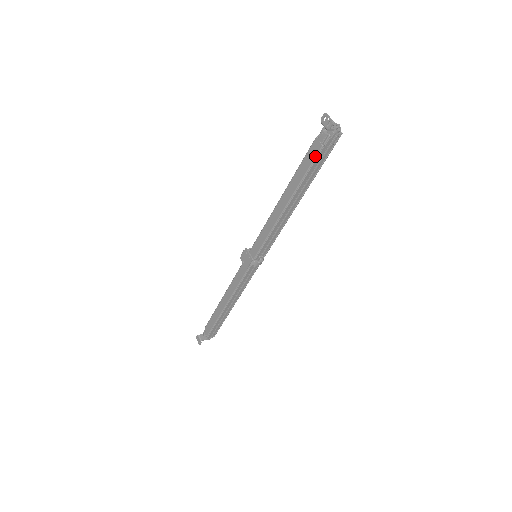
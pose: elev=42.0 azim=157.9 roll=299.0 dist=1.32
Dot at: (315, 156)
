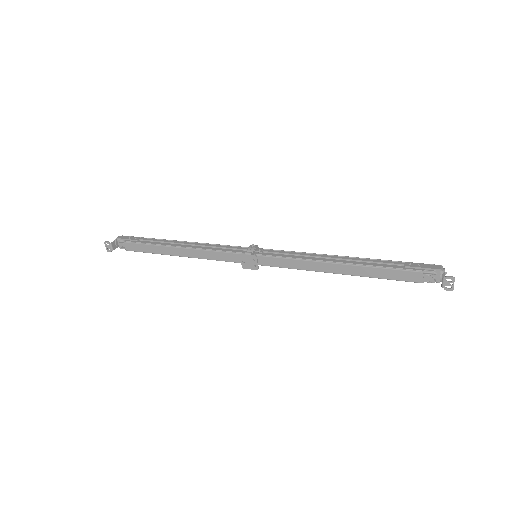
Dot at: (408, 281)
